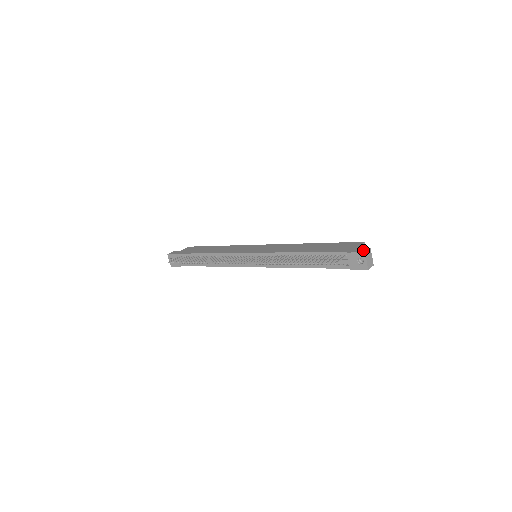
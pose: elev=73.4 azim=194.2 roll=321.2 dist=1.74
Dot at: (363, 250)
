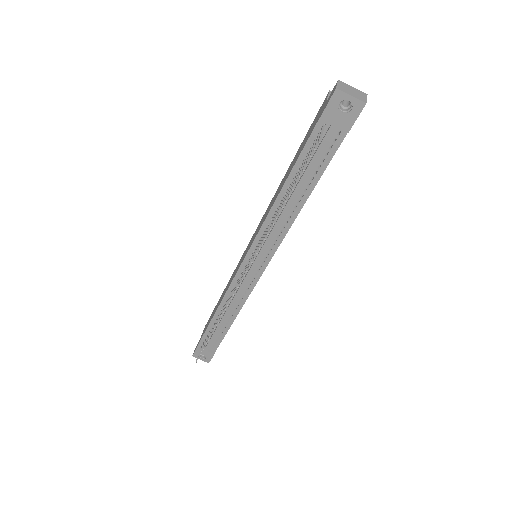
Dot at: (332, 91)
